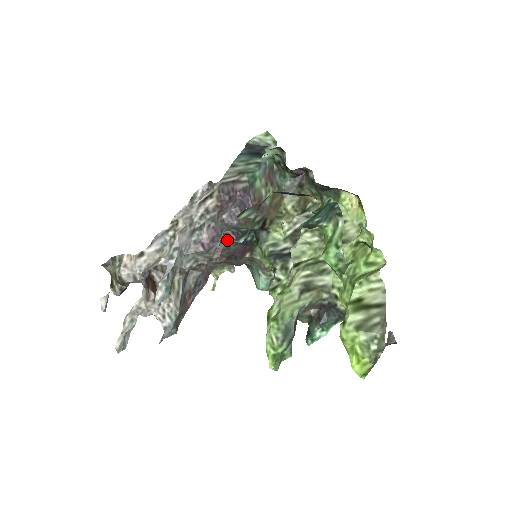
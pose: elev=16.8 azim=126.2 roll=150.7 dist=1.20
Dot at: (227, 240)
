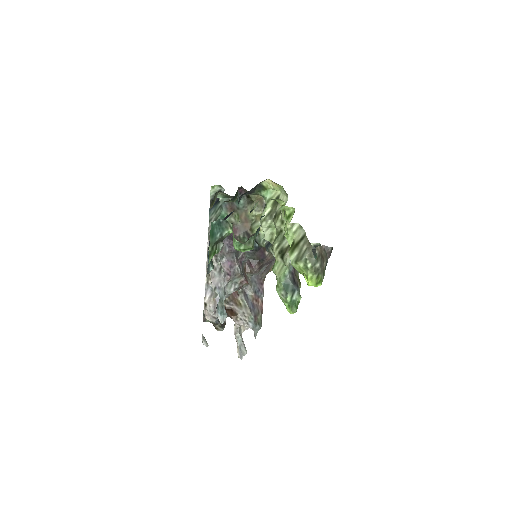
Dot at: occluded
